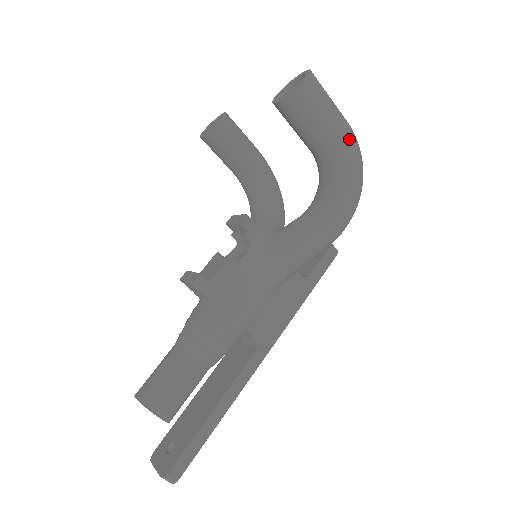
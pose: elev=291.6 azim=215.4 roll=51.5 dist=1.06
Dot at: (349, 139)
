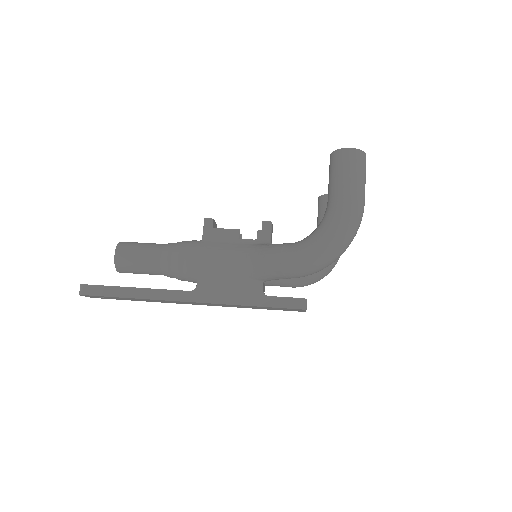
Dot at: (349, 204)
